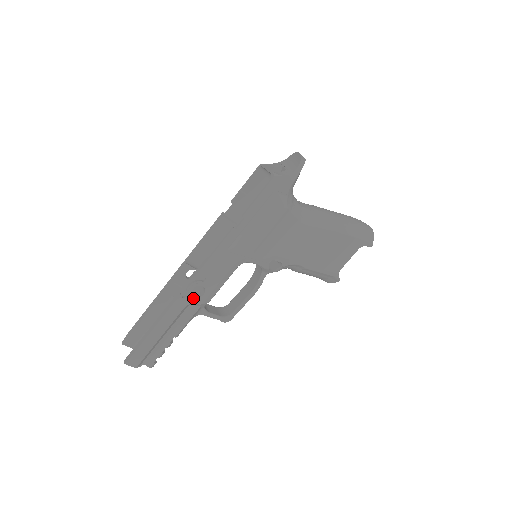
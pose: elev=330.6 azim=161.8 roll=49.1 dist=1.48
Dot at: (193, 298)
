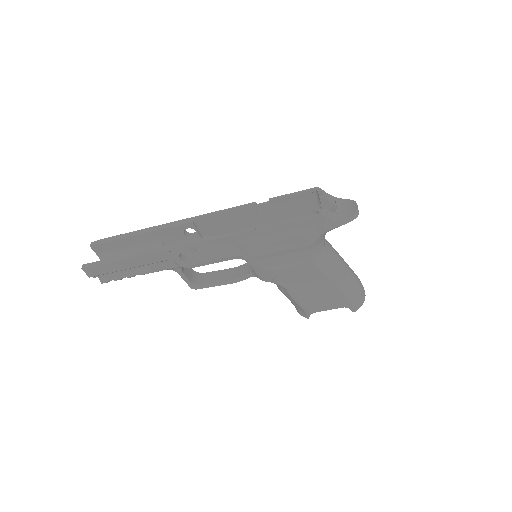
Dot at: (178, 258)
